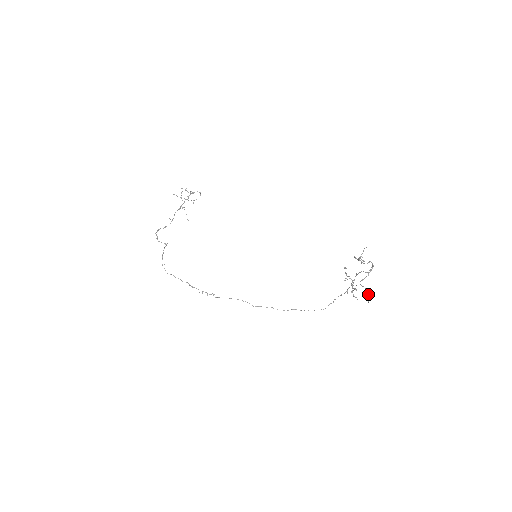
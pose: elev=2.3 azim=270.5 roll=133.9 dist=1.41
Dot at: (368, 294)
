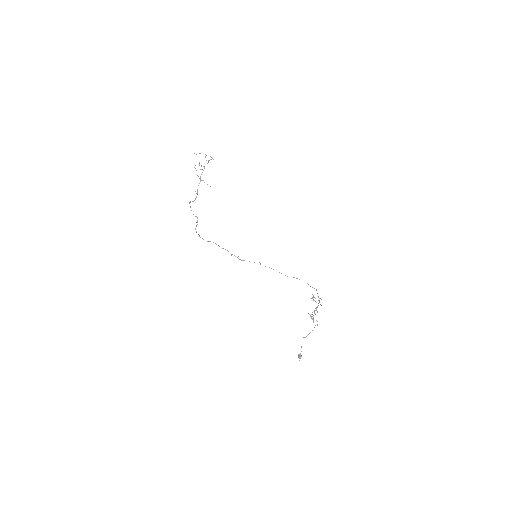
Dot at: (299, 357)
